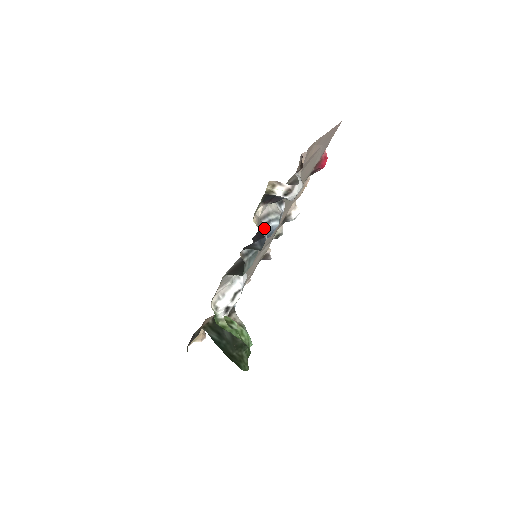
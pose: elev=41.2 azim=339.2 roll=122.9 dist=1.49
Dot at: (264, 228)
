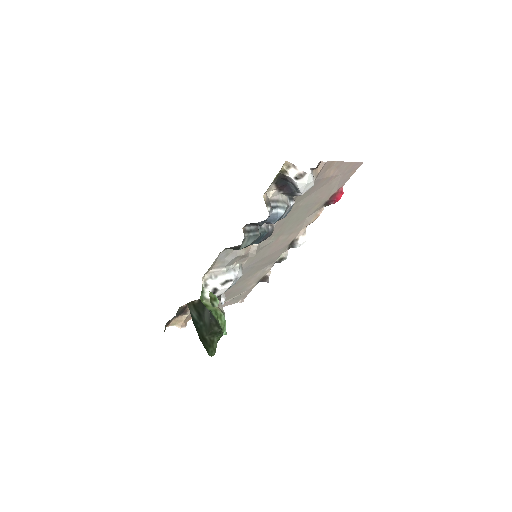
Dot at: (270, 207)
